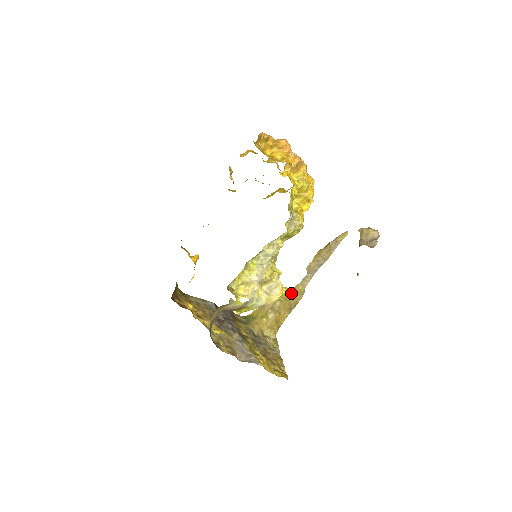
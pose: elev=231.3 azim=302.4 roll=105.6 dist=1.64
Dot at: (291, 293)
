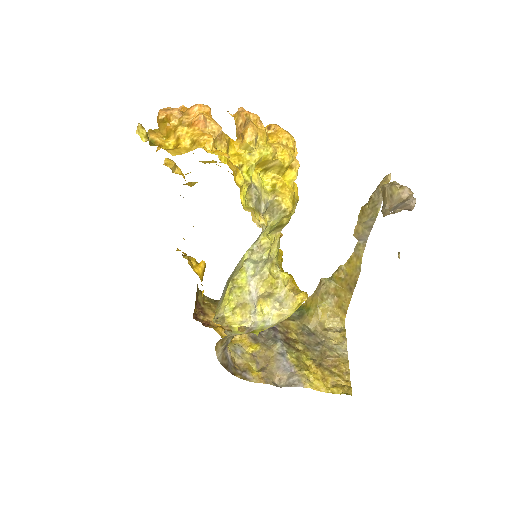
Dot at: (345, 270)
